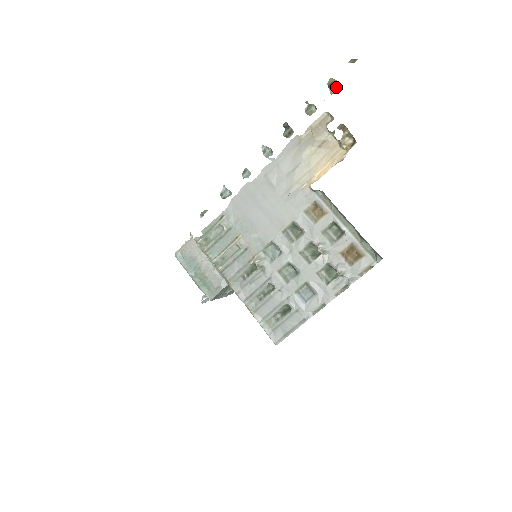
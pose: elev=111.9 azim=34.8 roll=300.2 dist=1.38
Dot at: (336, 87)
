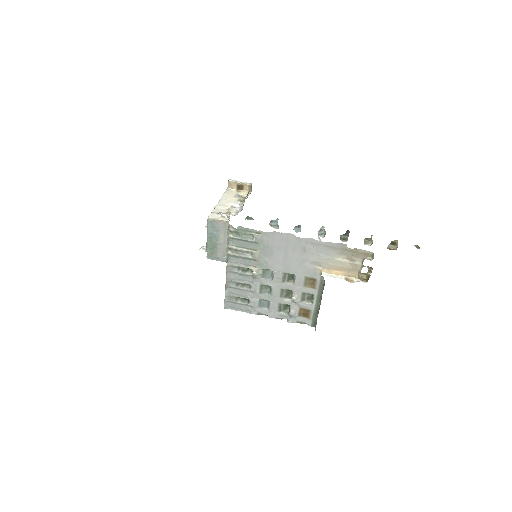
Dot at: (394, 247)
